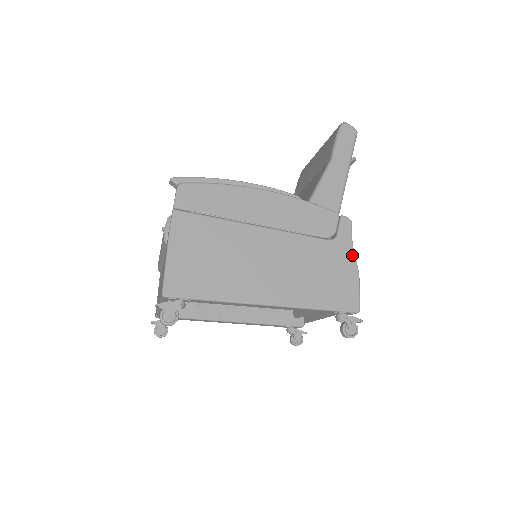
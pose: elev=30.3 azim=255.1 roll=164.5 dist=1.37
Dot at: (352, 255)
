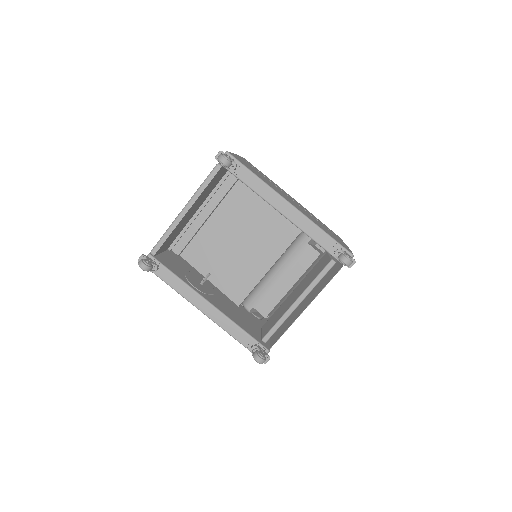
Dot at: (345, 244)
